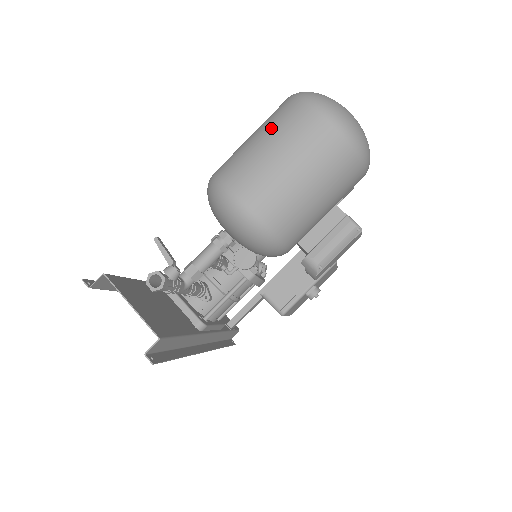
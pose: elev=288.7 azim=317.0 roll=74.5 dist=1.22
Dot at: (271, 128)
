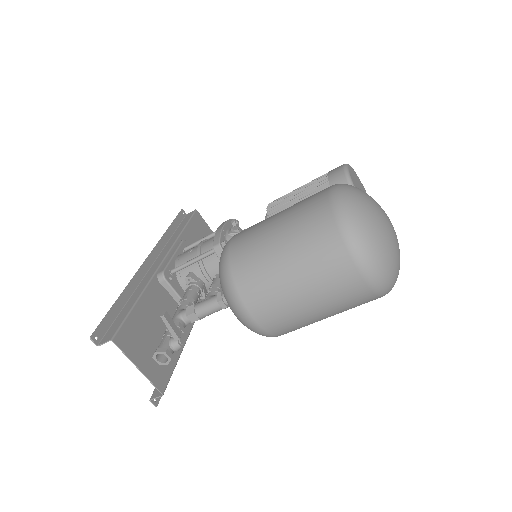
Dot at: (302, 257)
